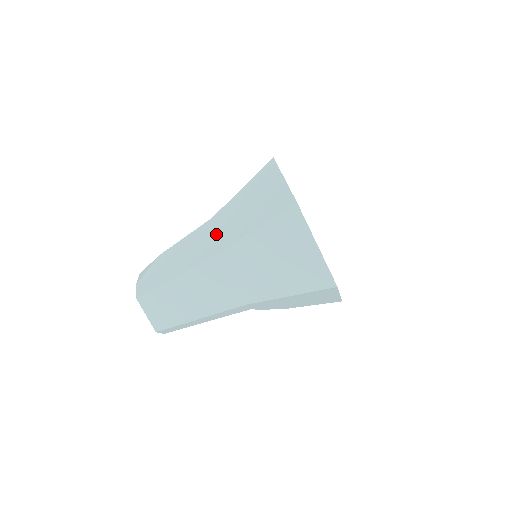
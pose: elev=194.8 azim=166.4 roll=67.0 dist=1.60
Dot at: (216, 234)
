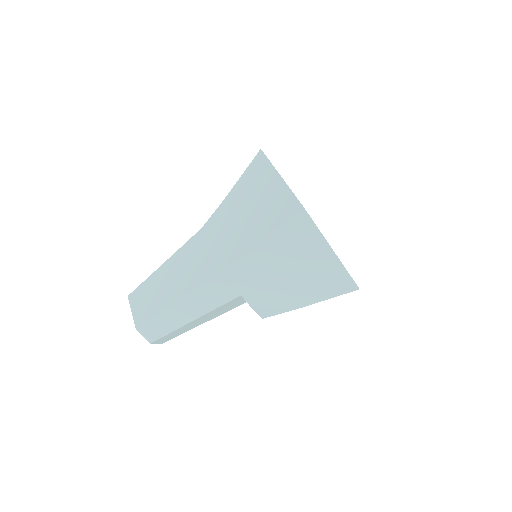
Dot at: occluded
